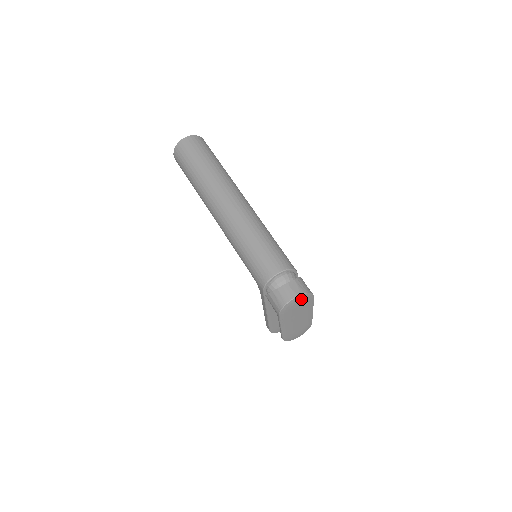
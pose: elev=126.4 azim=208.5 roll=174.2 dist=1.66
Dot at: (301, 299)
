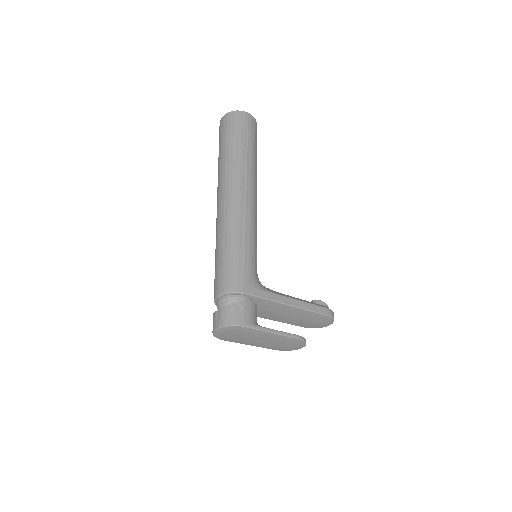
Dot at: (226, 330)
